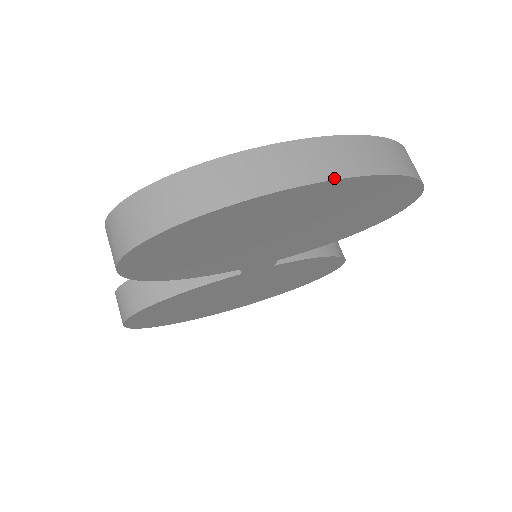
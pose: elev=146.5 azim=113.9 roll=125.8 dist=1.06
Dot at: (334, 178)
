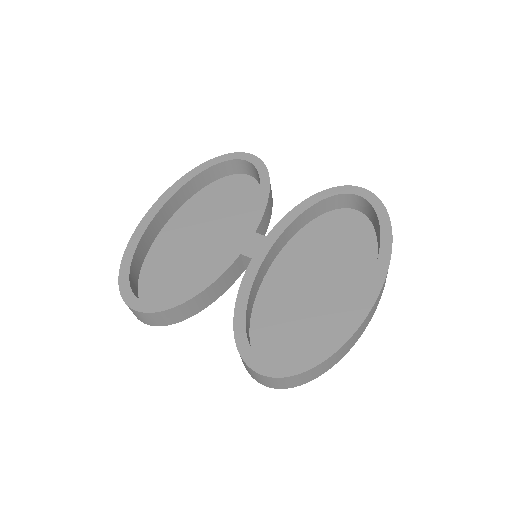
Dot at: occluded
